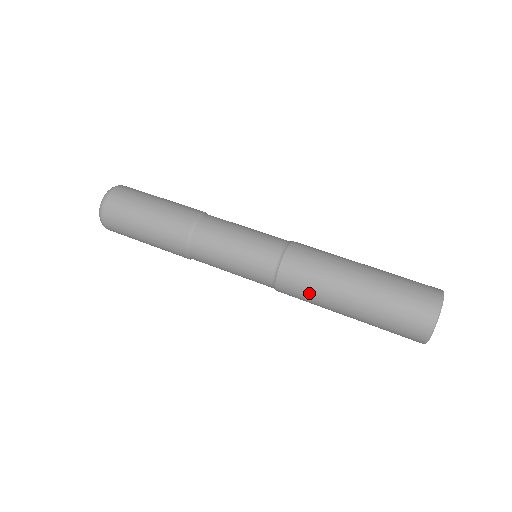
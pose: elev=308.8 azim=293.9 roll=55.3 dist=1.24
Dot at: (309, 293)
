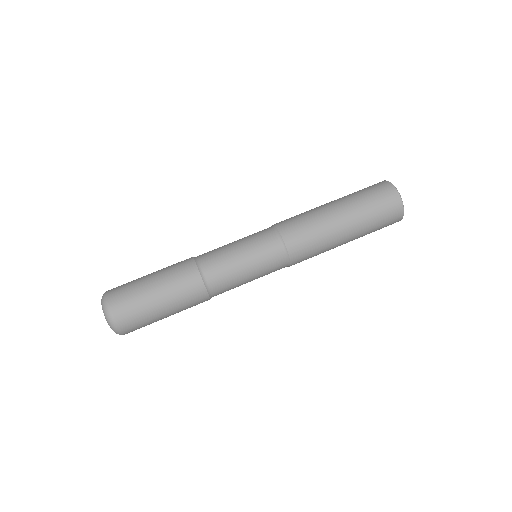
Dot at: (314, 237)
